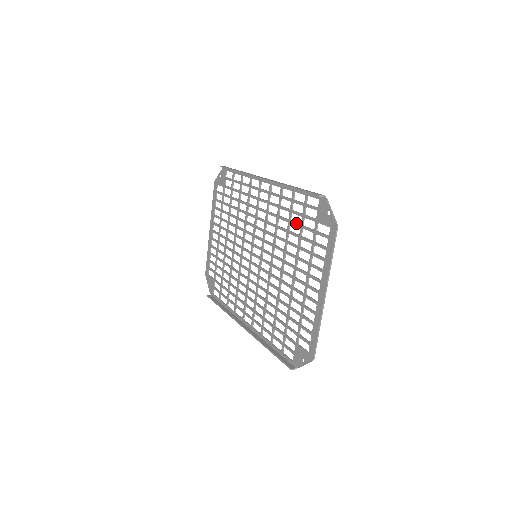
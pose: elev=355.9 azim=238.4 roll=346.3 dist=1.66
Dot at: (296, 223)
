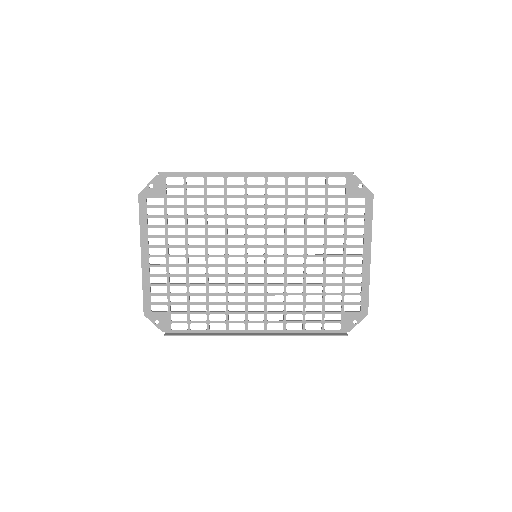
Dot at: (318, 205)
